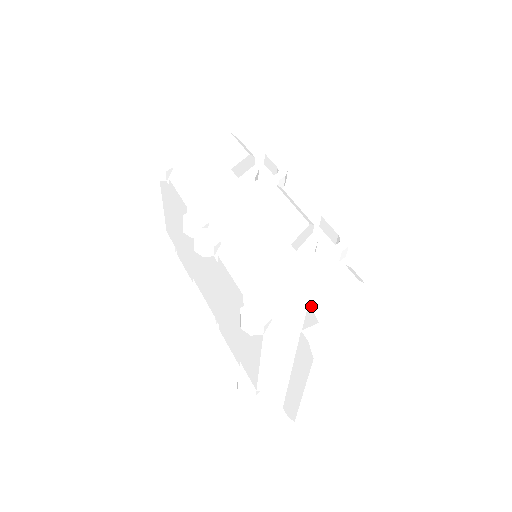
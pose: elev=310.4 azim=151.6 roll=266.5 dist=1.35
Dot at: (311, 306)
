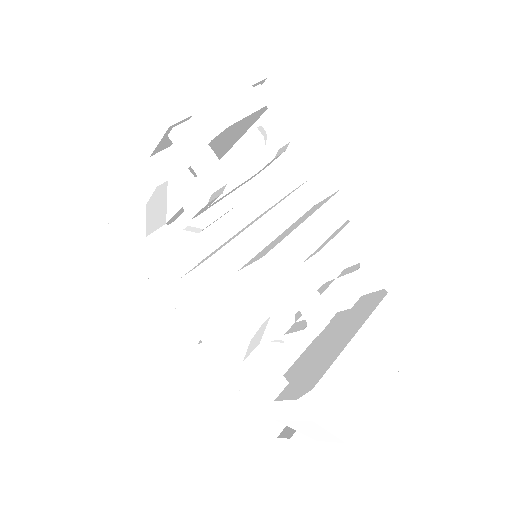
Dot at: occluded
